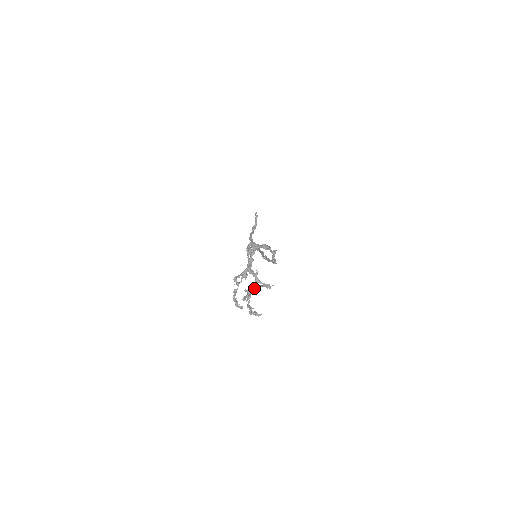
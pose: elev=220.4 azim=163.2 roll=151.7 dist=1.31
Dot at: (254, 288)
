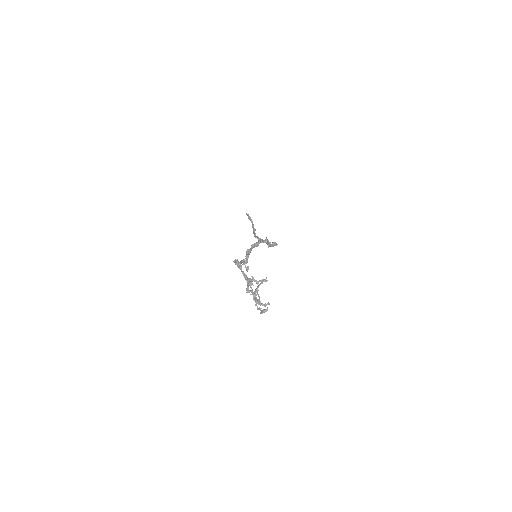
Dot at: (255, 292)
